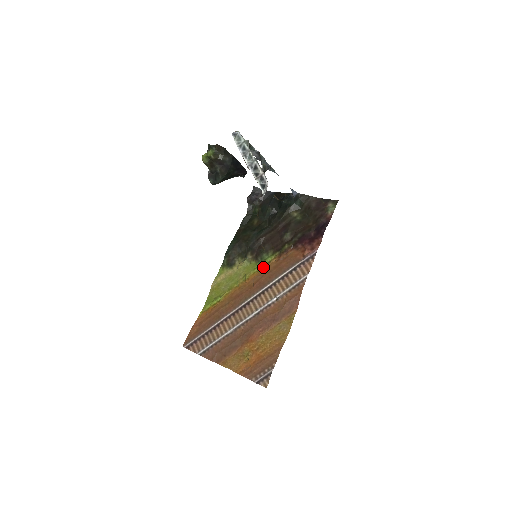
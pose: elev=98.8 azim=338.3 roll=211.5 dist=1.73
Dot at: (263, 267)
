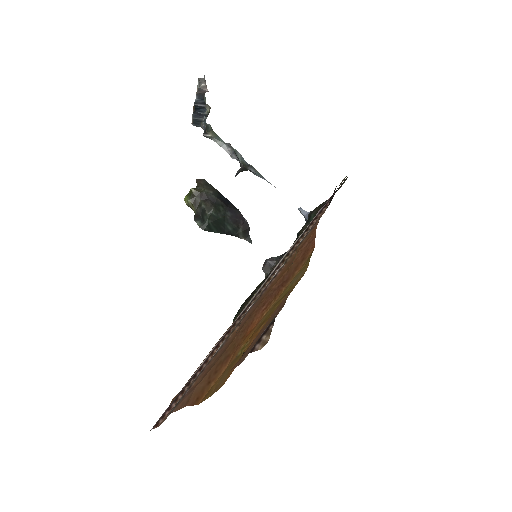
Dot at: occluded
